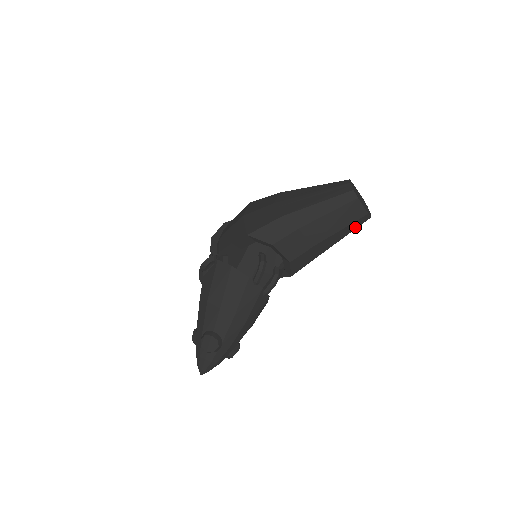
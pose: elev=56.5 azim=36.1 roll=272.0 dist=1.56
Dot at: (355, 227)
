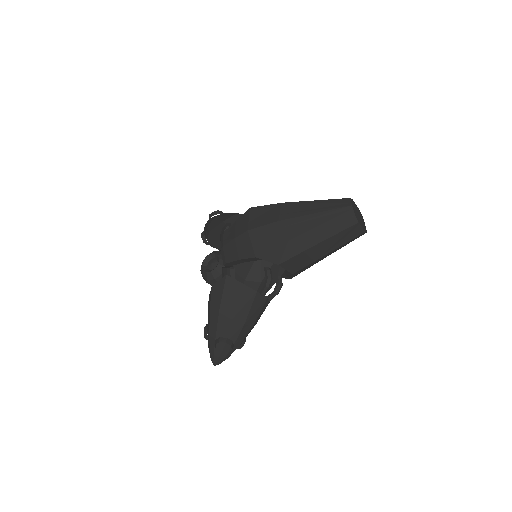
Dot at: occluded
